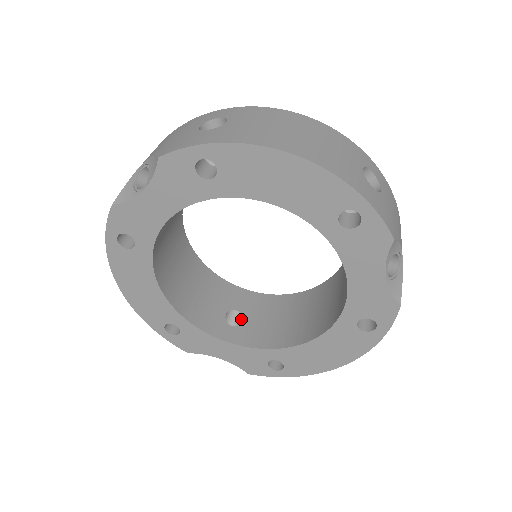
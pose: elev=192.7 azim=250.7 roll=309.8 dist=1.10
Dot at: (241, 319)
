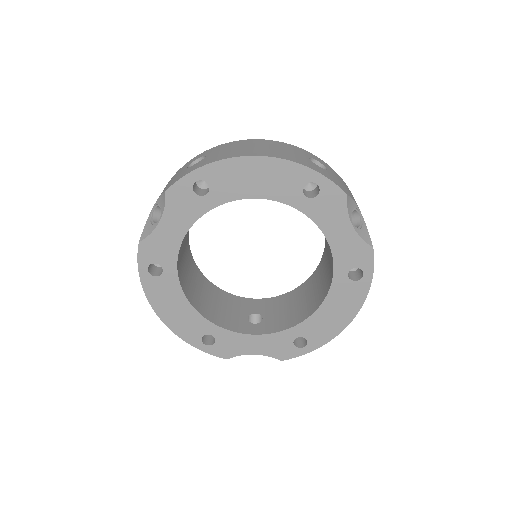
Dot at: (261, 319)
